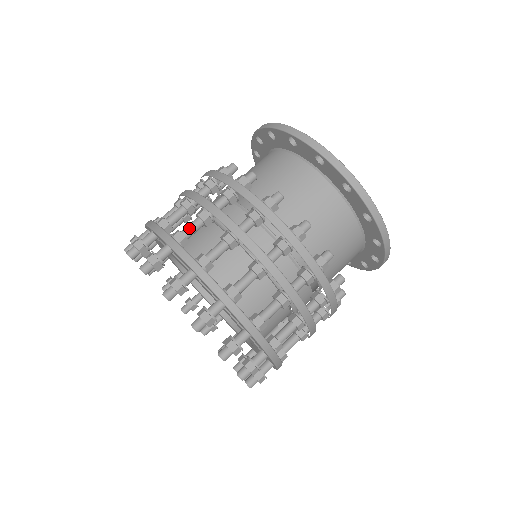
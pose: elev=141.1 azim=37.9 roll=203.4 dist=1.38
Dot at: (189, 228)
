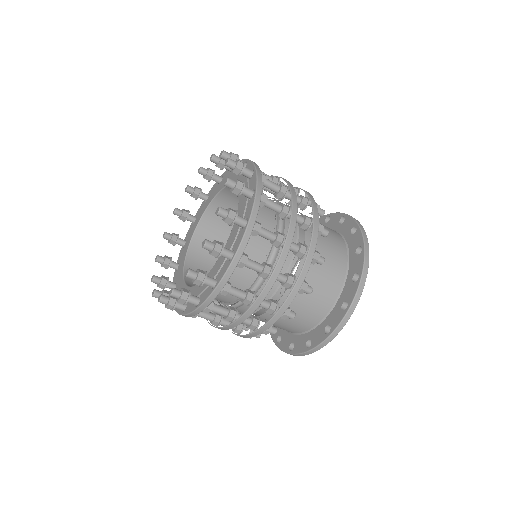
Dot at: occluded
